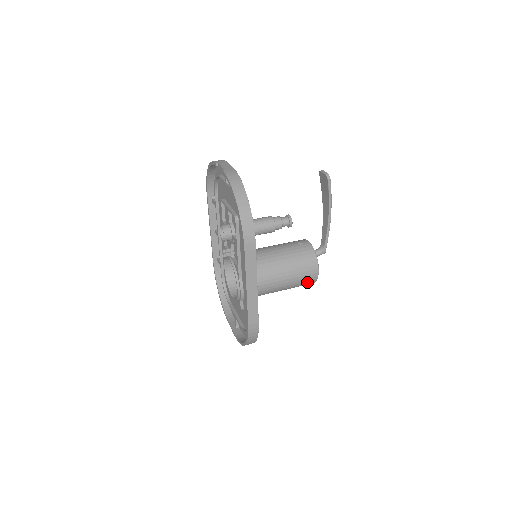
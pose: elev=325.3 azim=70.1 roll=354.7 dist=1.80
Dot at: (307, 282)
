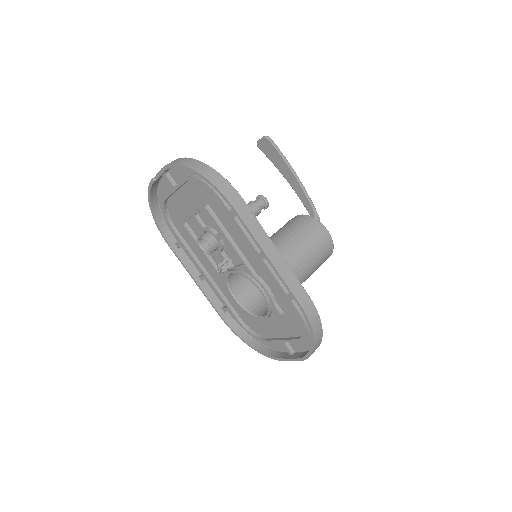
Dot at: (325, 250)
